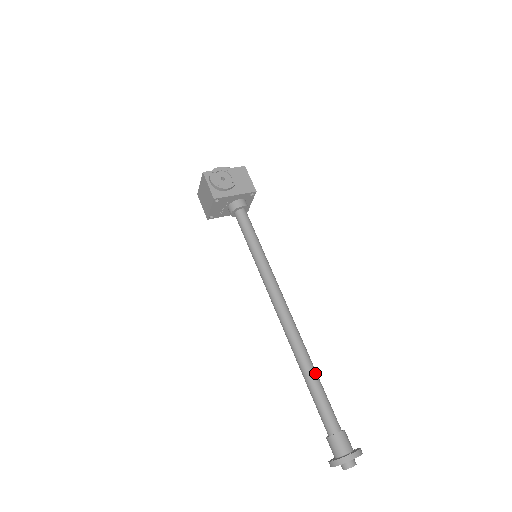
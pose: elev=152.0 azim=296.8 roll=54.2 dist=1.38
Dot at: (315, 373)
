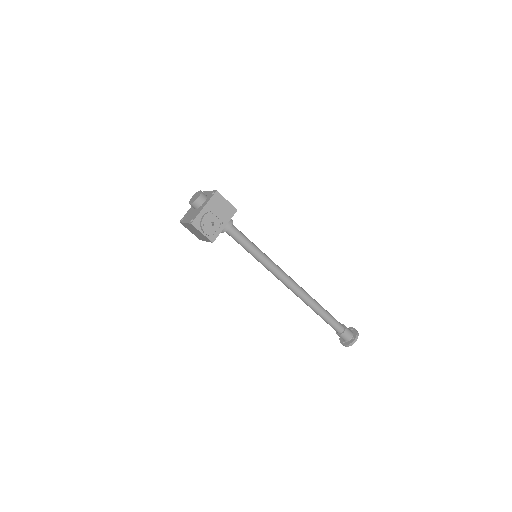
Dot at: (322, 309)
